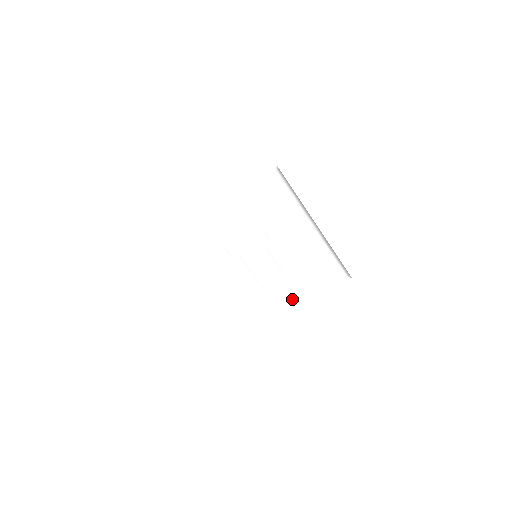
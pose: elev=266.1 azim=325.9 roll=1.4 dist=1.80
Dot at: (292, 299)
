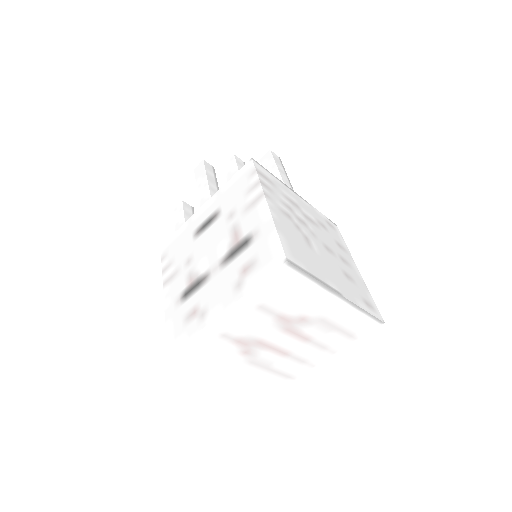
Dot at: (321, 353)
